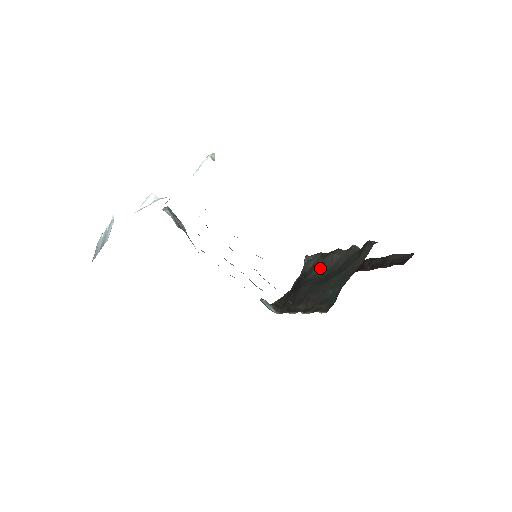
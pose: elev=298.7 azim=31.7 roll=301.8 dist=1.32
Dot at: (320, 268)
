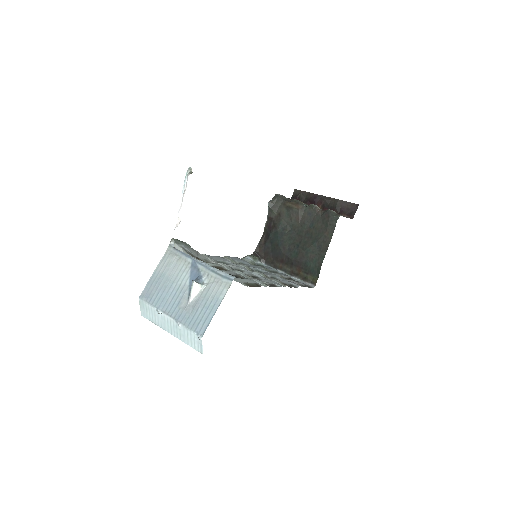
Dot at: (287, 221)
